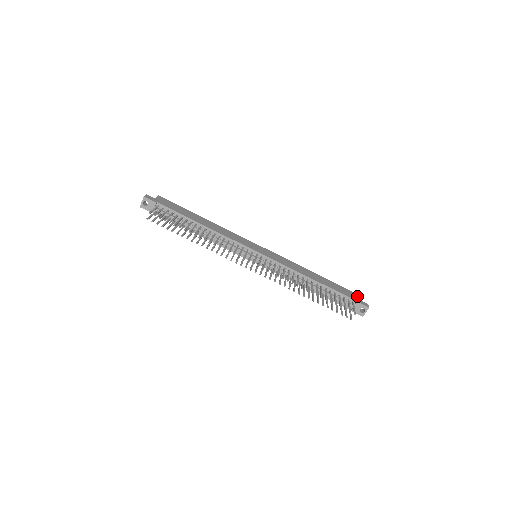
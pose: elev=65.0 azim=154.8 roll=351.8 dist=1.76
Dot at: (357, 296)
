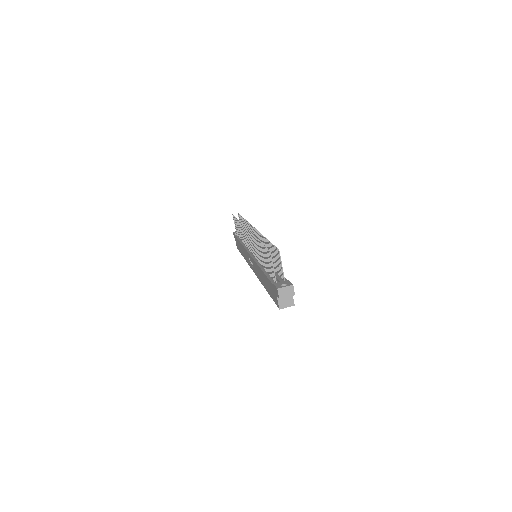
Dot at: (292, 297)
